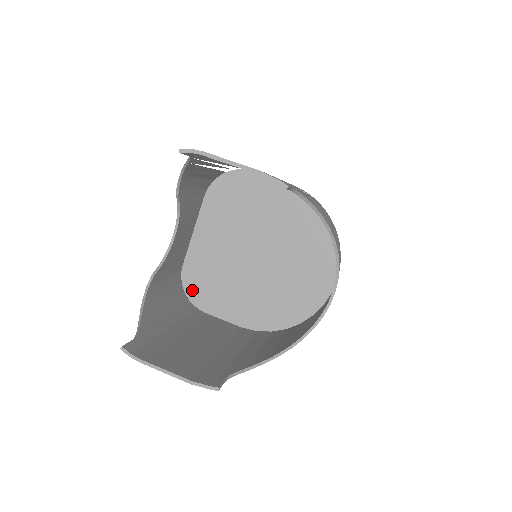
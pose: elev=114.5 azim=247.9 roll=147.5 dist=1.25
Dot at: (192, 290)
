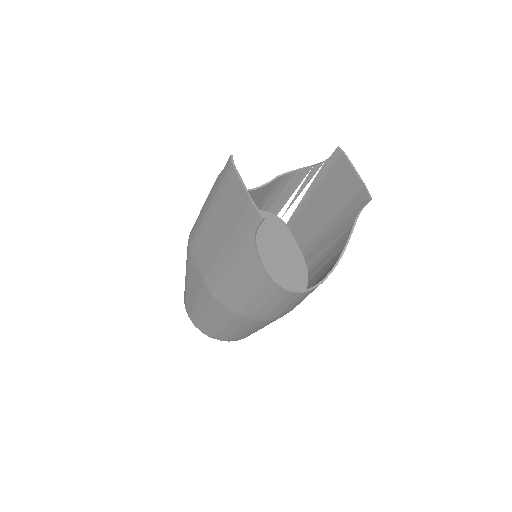
Dot at: occluded
